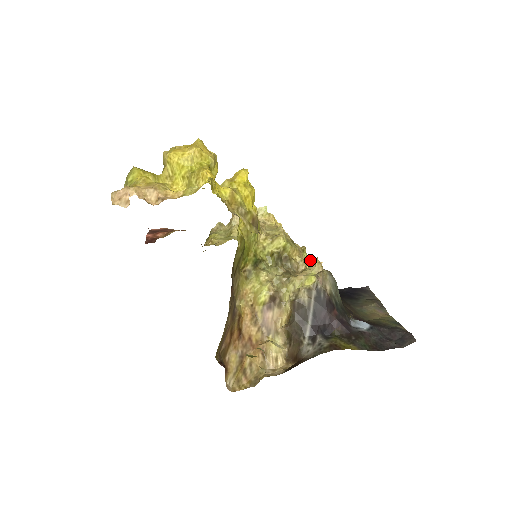
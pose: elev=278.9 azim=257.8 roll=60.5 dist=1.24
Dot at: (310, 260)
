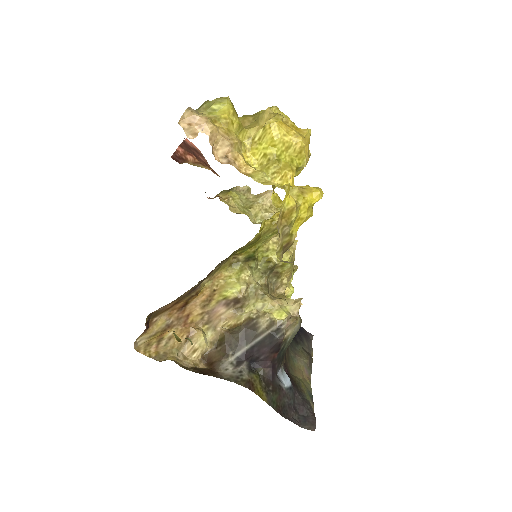
Dot at: occluded
